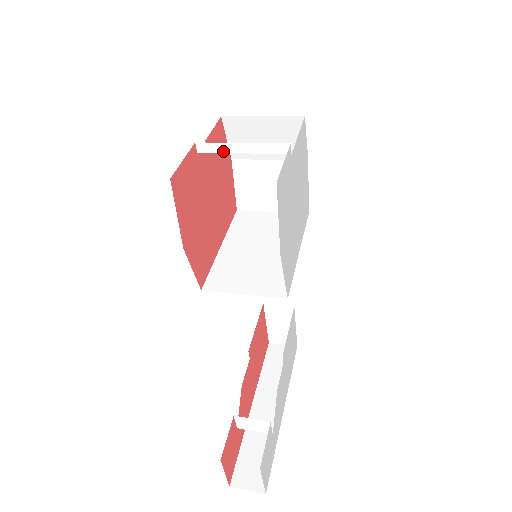
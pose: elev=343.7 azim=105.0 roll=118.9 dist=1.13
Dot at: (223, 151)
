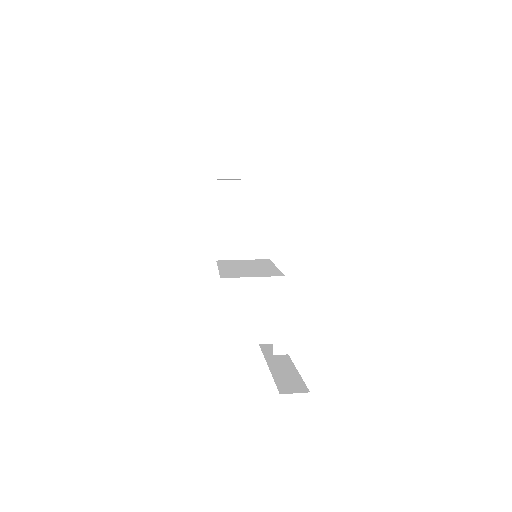
Dot at: (234, 185)
